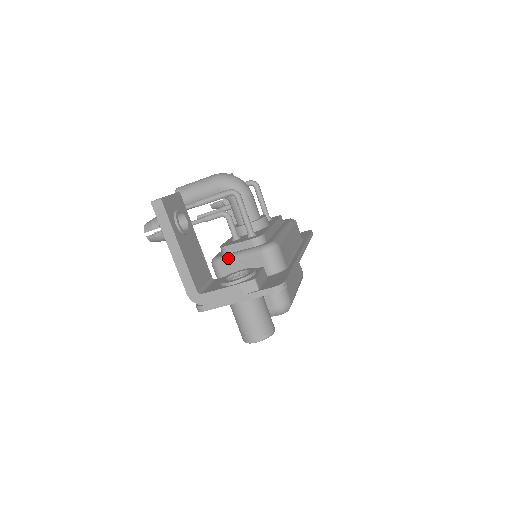
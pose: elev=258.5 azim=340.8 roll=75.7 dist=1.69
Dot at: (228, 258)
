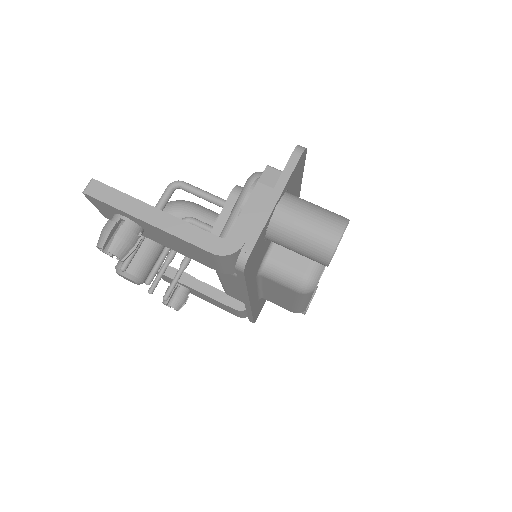
Dot at: (225, 229)
